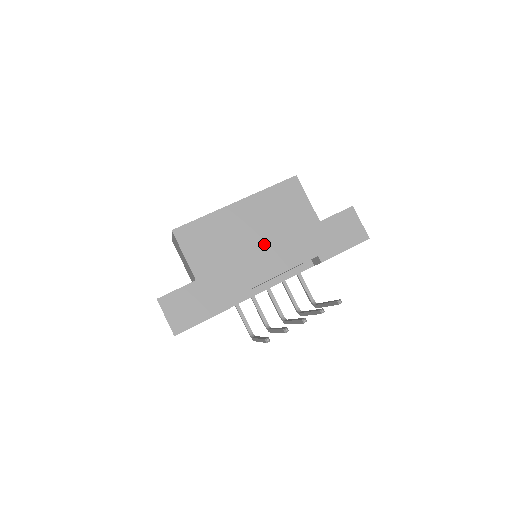
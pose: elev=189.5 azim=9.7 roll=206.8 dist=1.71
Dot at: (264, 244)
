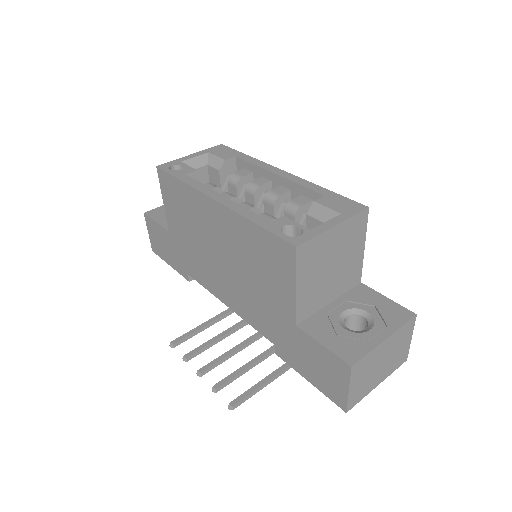
Dot at: (228, 271)
